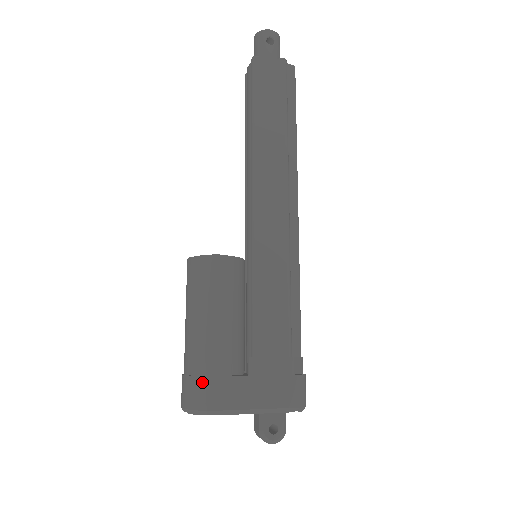
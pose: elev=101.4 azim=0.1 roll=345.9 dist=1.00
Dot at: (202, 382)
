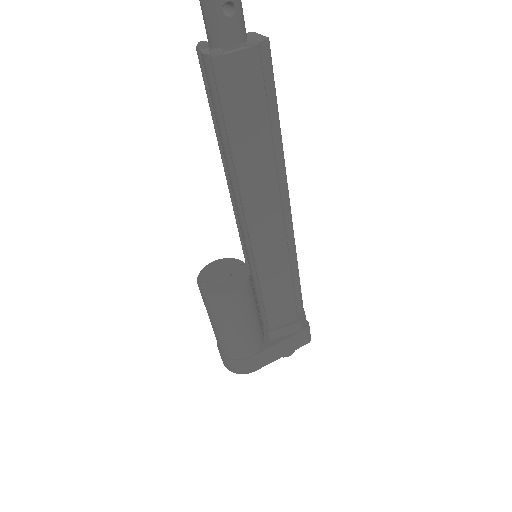
Dot at: (240, 363)
